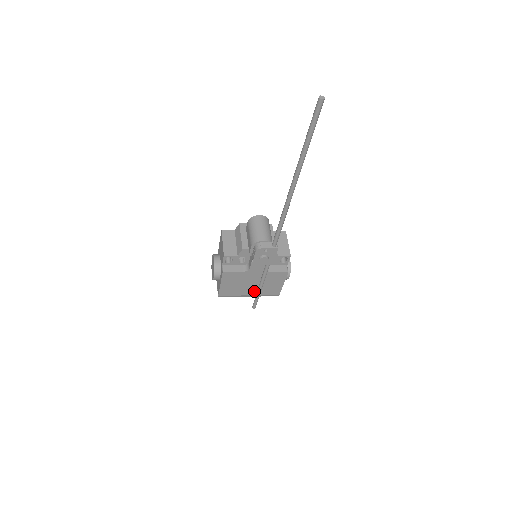
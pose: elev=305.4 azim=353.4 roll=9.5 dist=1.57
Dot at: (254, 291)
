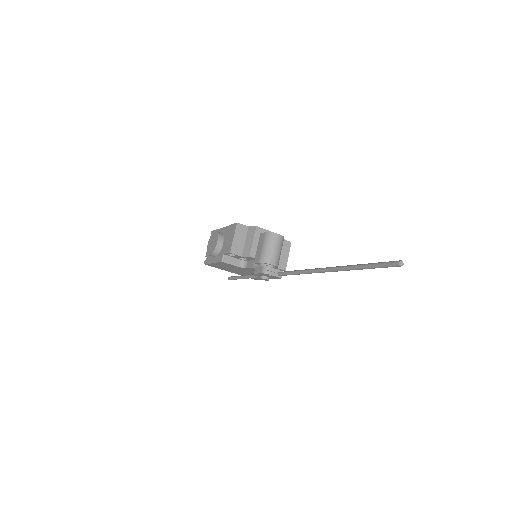
Dot at: (238, 273)
